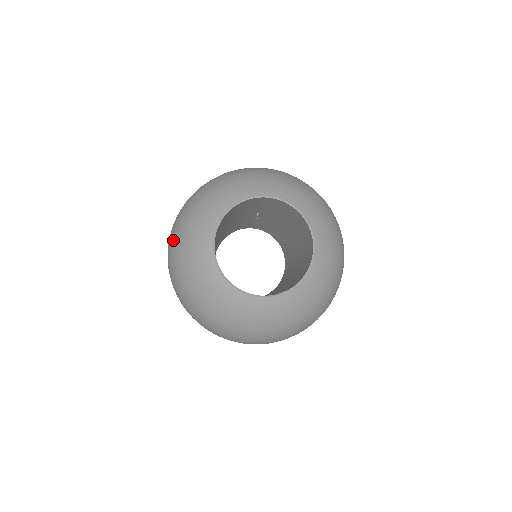
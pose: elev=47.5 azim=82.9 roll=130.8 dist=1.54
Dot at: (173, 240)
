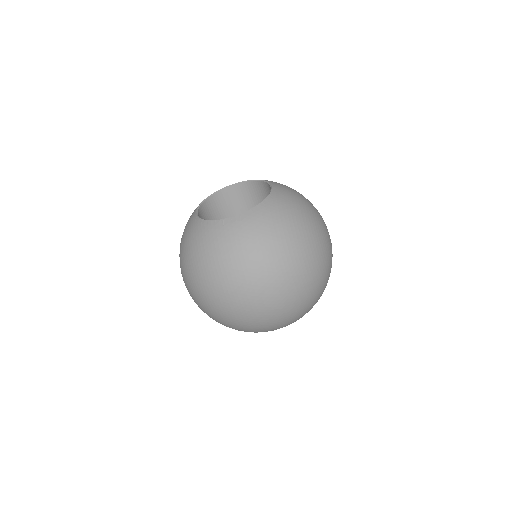
Dot at: occluded
